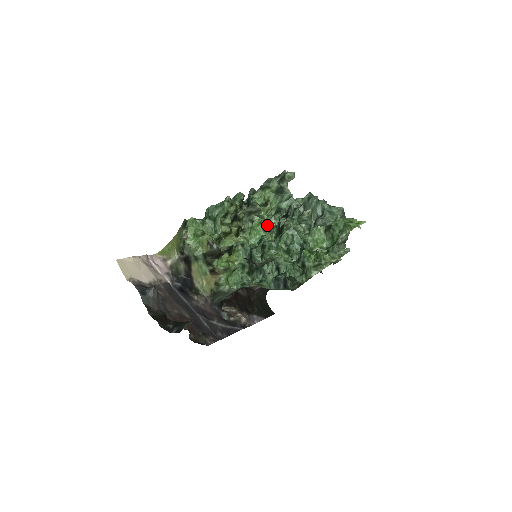
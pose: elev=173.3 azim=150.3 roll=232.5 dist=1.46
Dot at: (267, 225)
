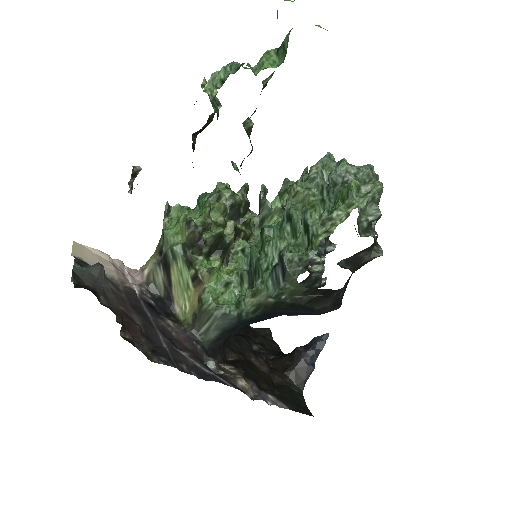
Dot at: (208, 82)
